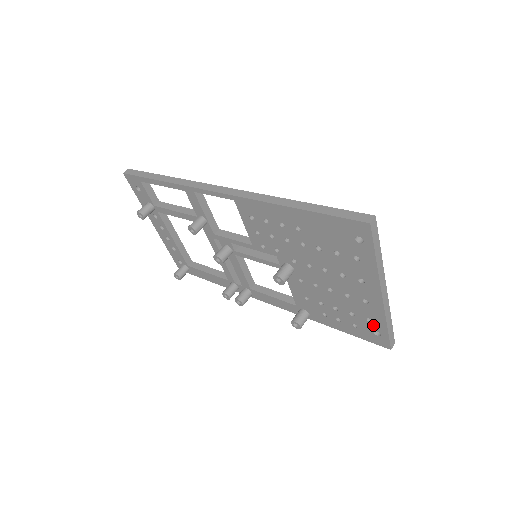
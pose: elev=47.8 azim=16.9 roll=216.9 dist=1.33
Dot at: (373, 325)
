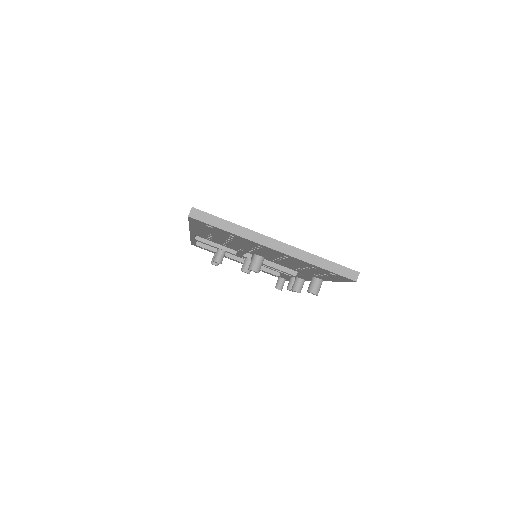
Dot at: (320, 270)
